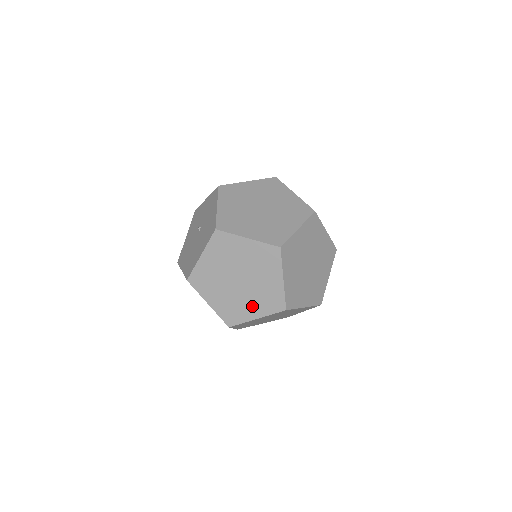
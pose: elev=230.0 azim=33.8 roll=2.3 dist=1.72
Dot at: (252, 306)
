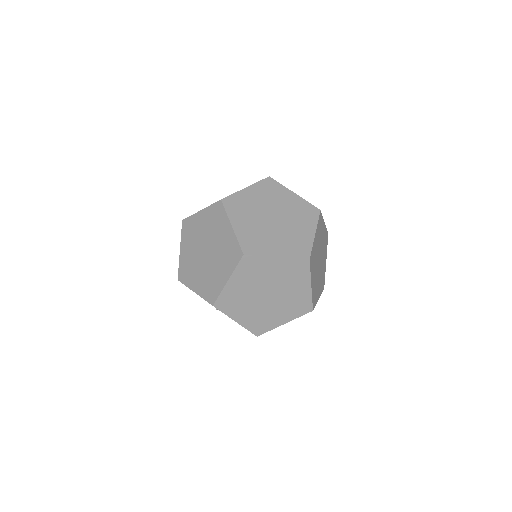
Dot at: occluded
